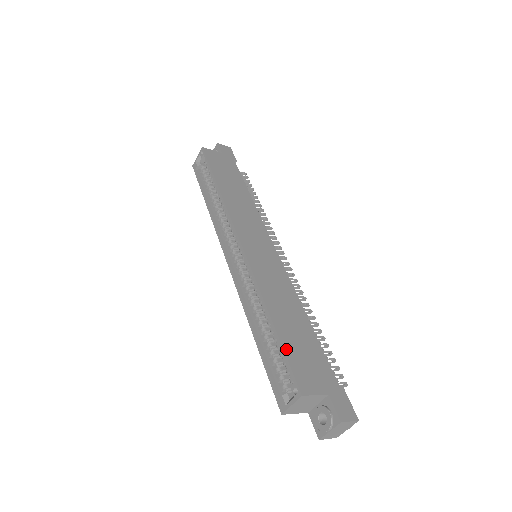
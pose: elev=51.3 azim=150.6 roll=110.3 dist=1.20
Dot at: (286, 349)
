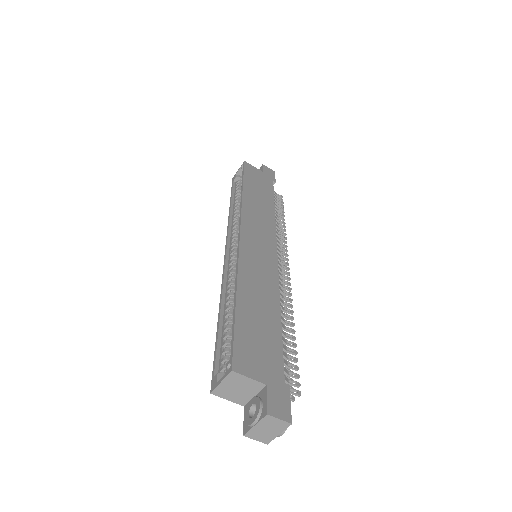
Dot at: (238, 327)
